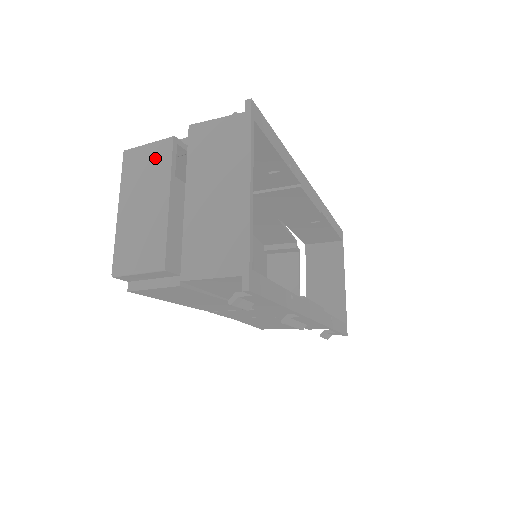
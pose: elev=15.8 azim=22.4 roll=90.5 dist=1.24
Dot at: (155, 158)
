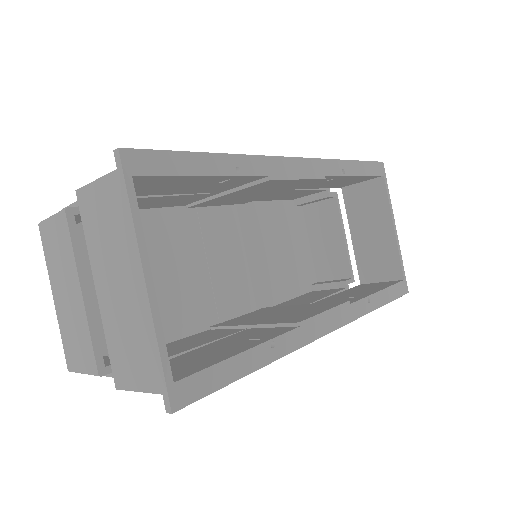
Dot at: (59, 237)
